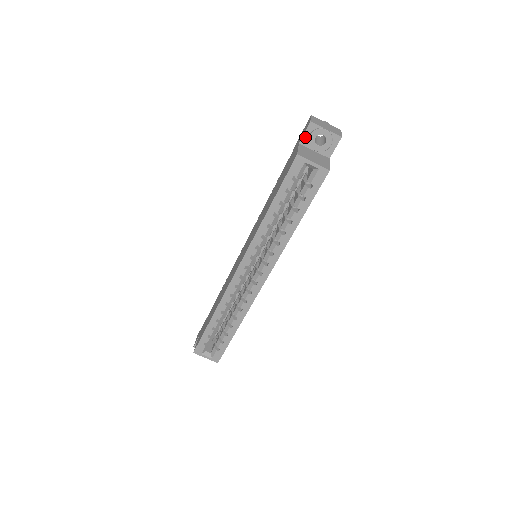
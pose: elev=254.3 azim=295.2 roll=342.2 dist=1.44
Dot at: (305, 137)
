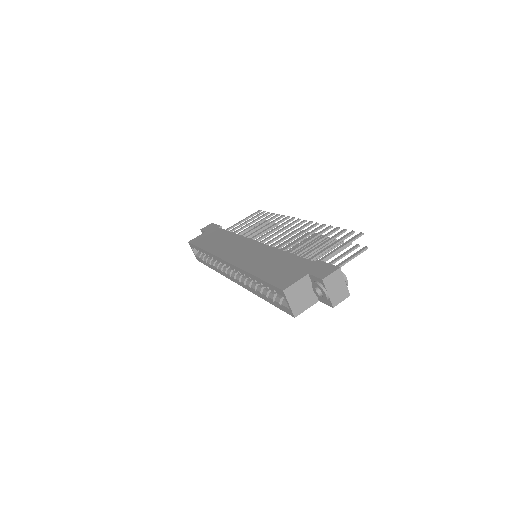
Dot at: (314, 278)
